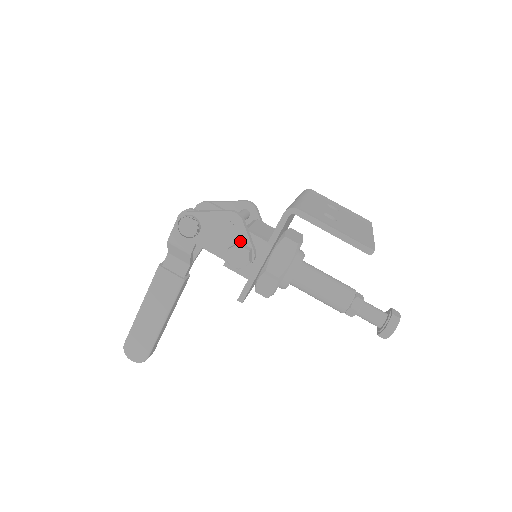
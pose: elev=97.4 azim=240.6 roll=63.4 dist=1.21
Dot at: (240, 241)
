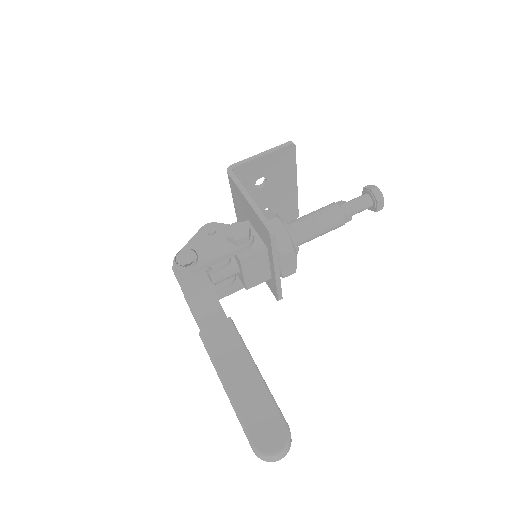
Dot at: occluded
